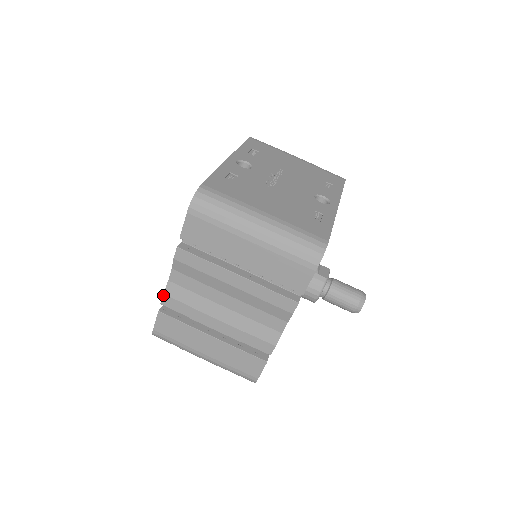
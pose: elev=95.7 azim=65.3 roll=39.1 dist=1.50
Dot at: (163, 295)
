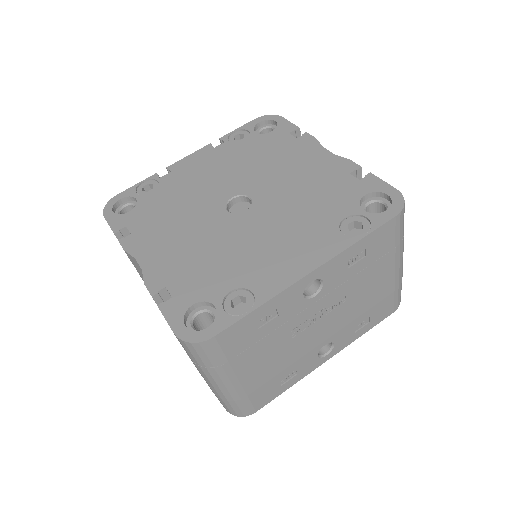
Dot at: (123, 249)
